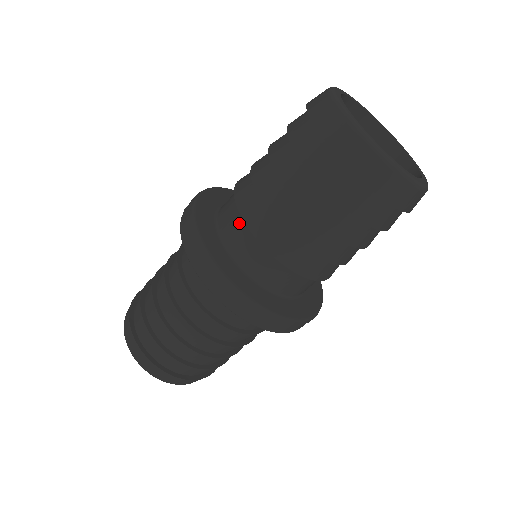
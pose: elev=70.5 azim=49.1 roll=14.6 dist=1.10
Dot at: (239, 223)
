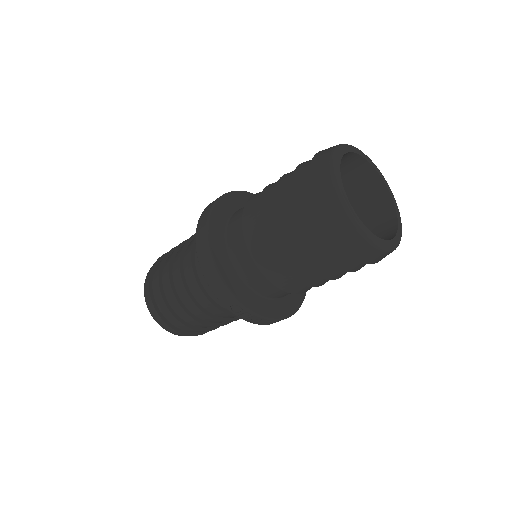
Dot at: occluded
